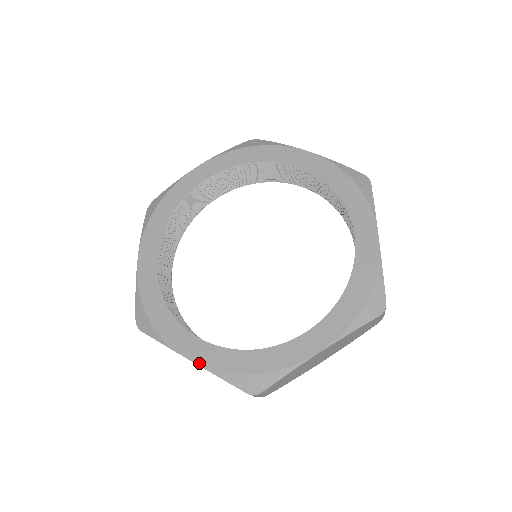
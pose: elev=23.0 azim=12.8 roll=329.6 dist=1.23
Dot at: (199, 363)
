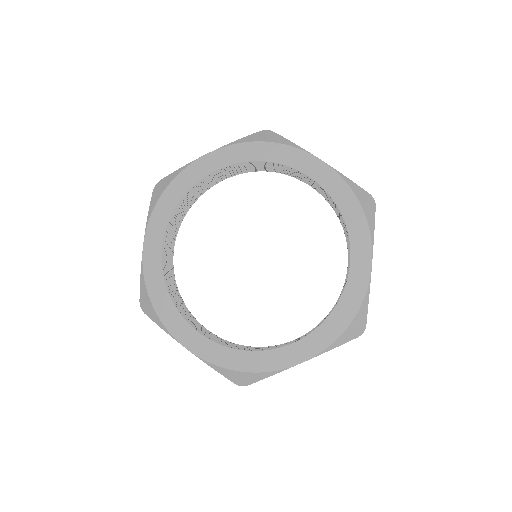
Dot at: (312, 356)
